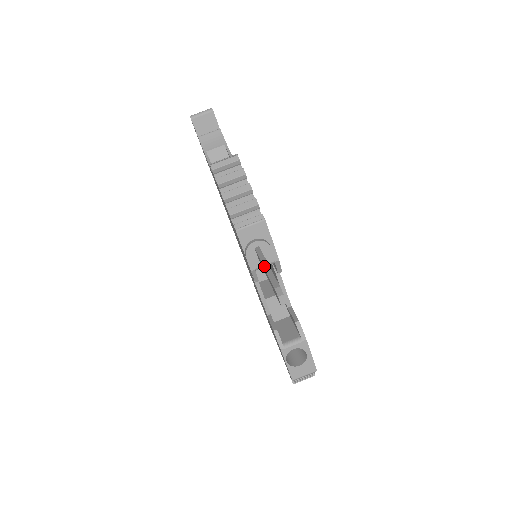
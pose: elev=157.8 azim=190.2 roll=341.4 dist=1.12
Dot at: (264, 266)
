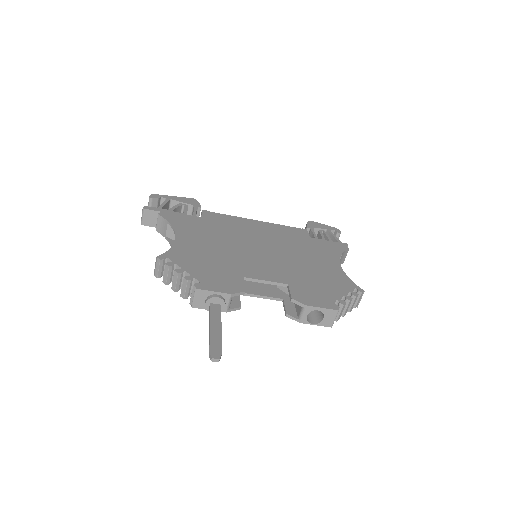
Dot at: (209, 329)
